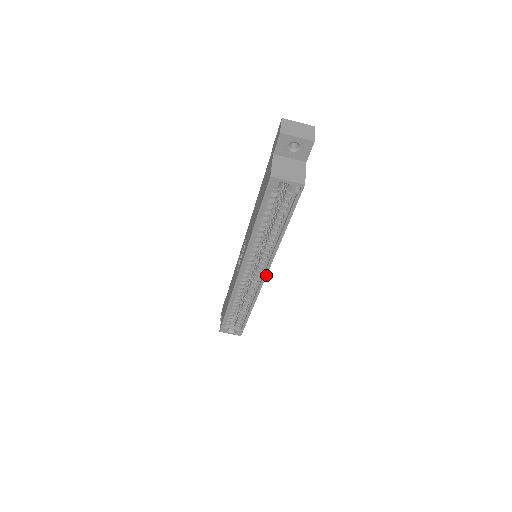
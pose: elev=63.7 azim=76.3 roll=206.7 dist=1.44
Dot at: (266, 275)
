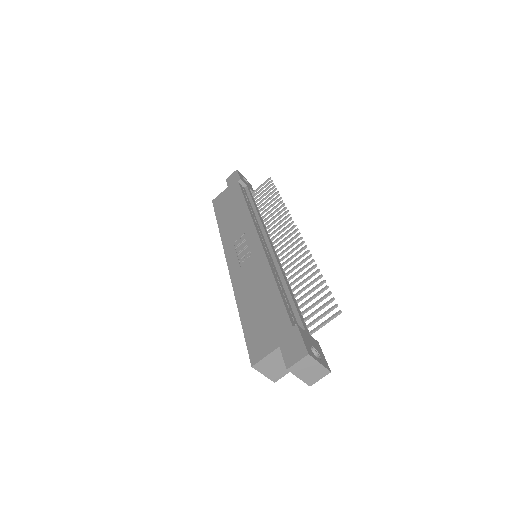
Dot at: occluded
